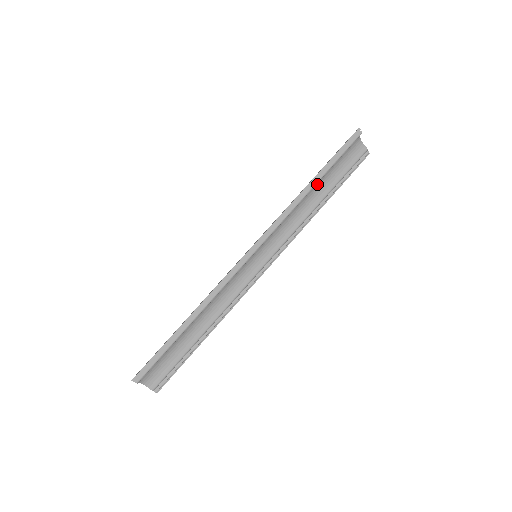
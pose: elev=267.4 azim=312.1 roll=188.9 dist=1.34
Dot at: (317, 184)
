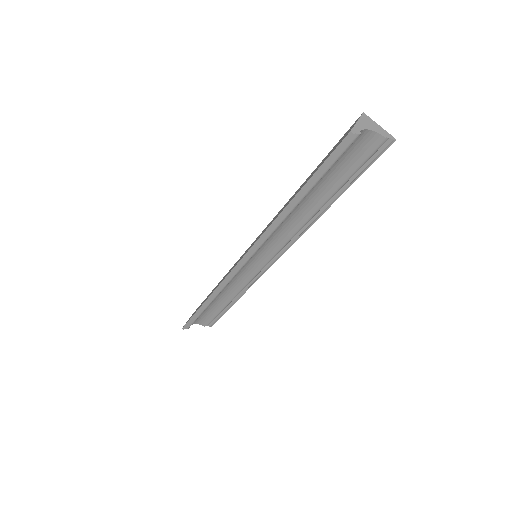
Dot at: (307, 194)
